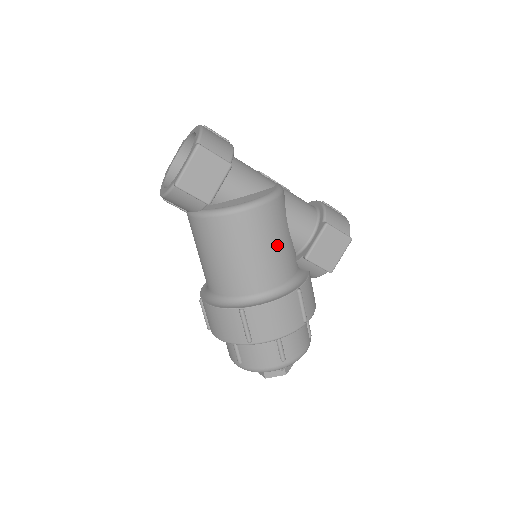
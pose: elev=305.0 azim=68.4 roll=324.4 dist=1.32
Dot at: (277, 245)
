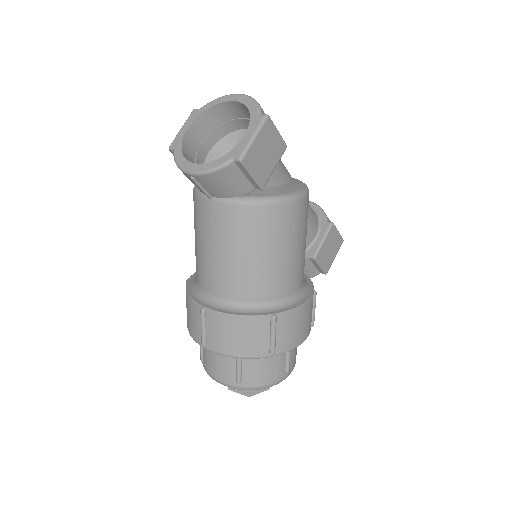
Dot at: (305, 242)
